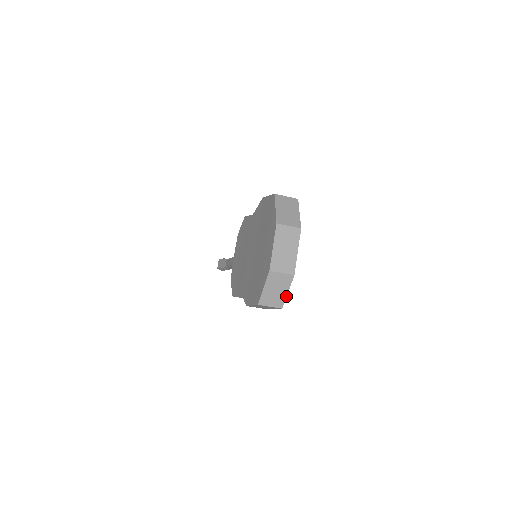
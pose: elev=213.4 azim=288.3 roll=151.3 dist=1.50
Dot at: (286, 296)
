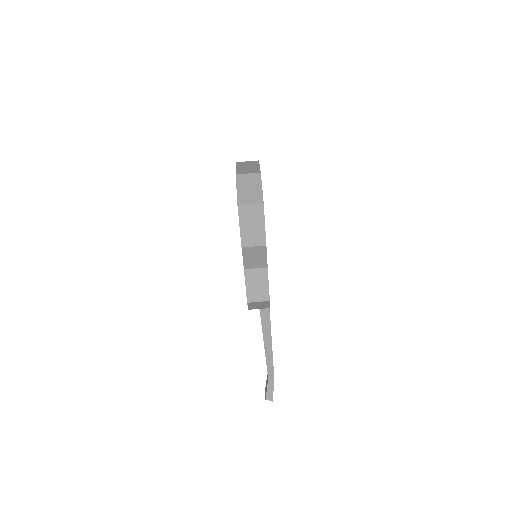
Dot at: (262, 192)
